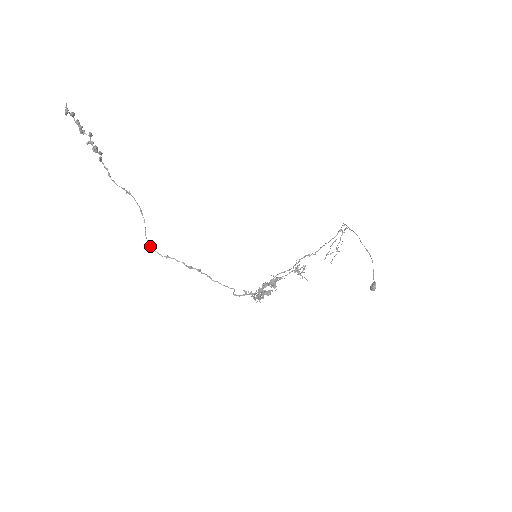
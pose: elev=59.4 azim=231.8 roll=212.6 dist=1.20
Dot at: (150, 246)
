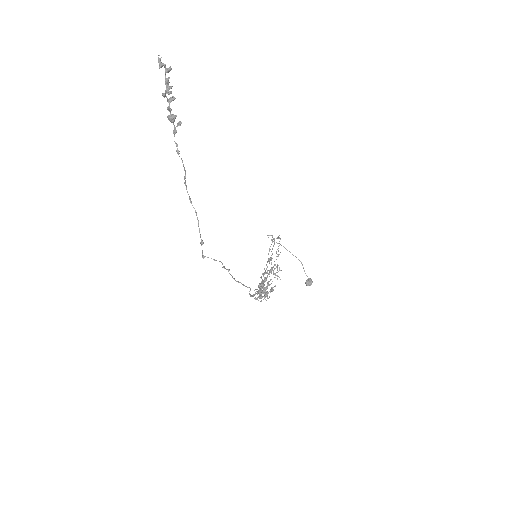
Dot at: (202, 241)
